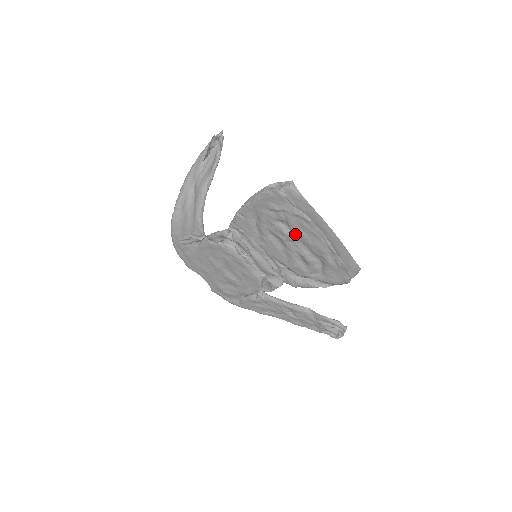
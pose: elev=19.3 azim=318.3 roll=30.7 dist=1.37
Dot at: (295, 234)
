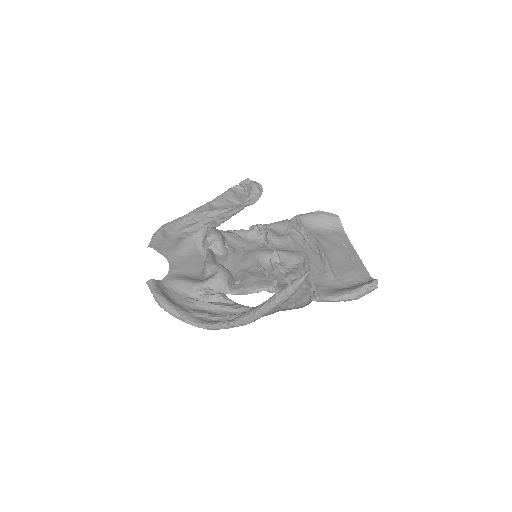
Dot at: (328, 263)
